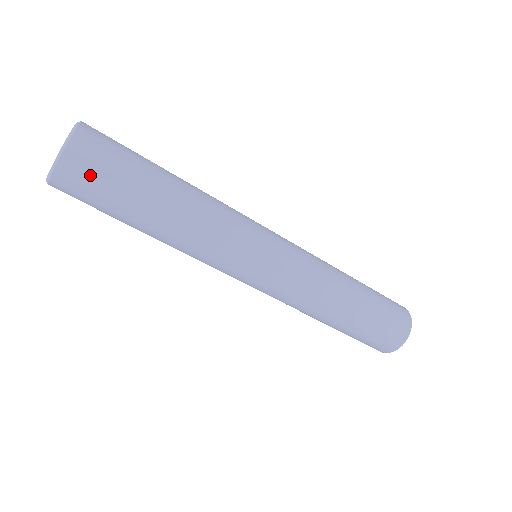
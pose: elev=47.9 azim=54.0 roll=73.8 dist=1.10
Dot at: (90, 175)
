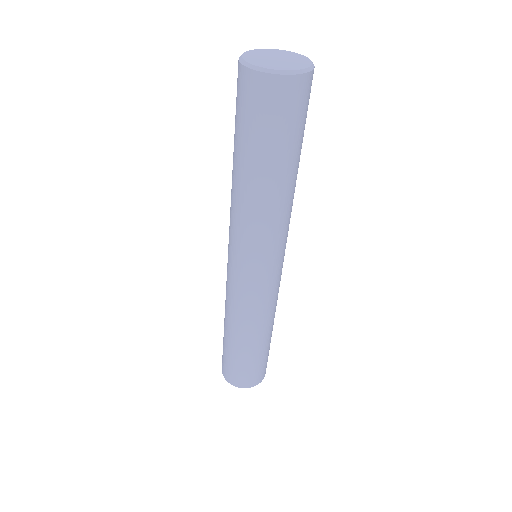
Dot at: (259, 105)
